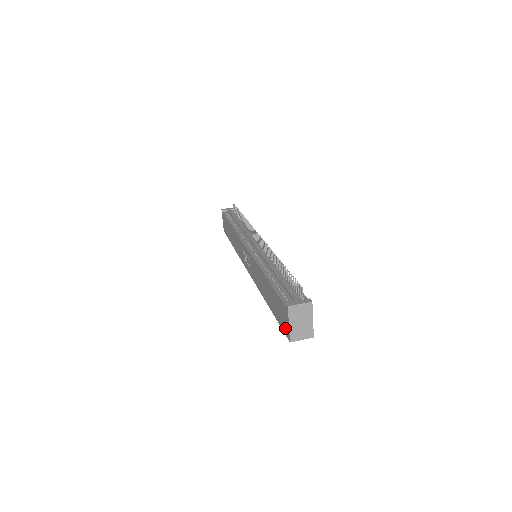
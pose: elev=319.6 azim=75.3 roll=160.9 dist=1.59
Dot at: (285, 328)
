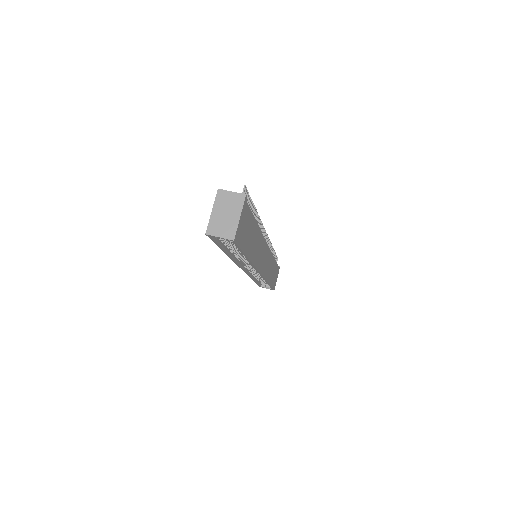
Dot at: occluded
